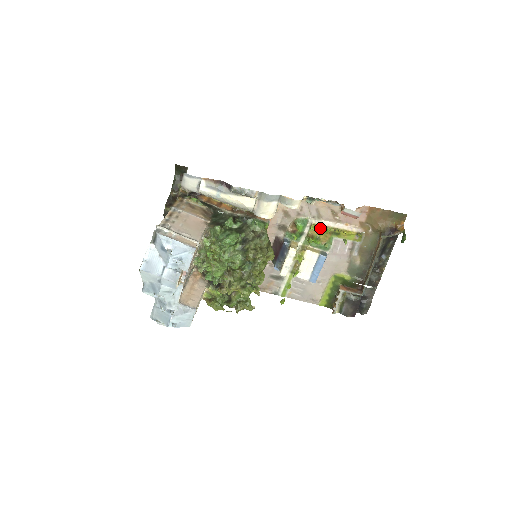
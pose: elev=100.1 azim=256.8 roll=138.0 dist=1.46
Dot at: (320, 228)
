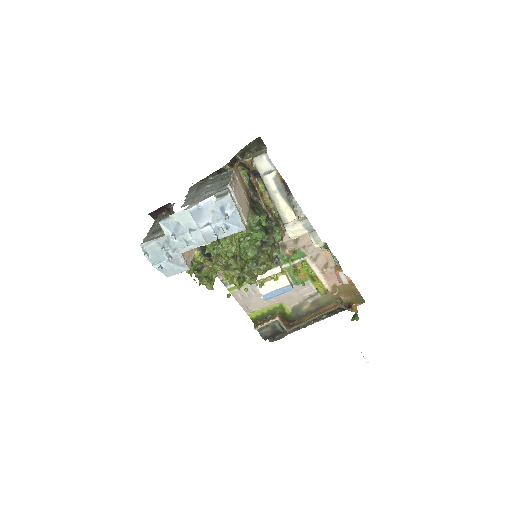
Dot at: (308, 267)
